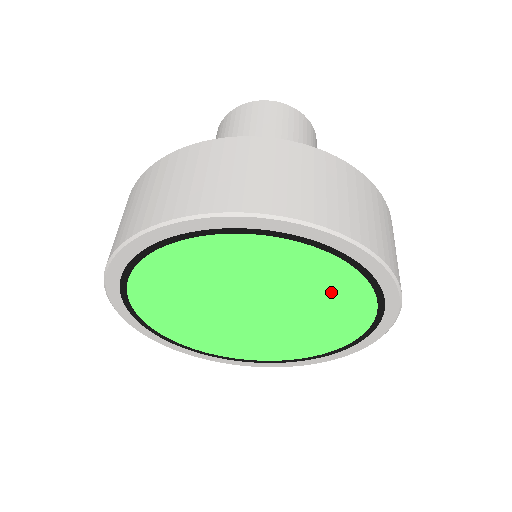
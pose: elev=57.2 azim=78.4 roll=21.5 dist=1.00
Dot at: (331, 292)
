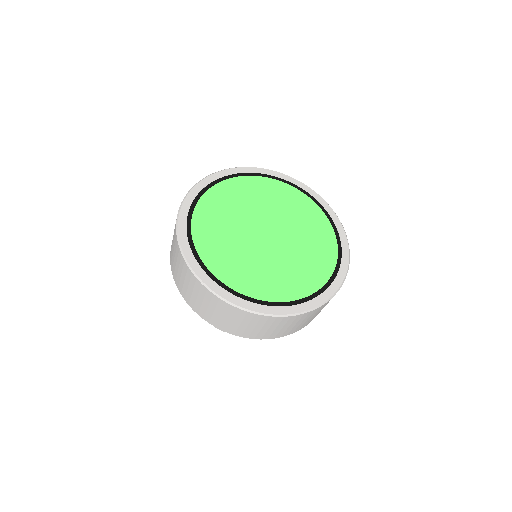
Dot at: (314, 229)
